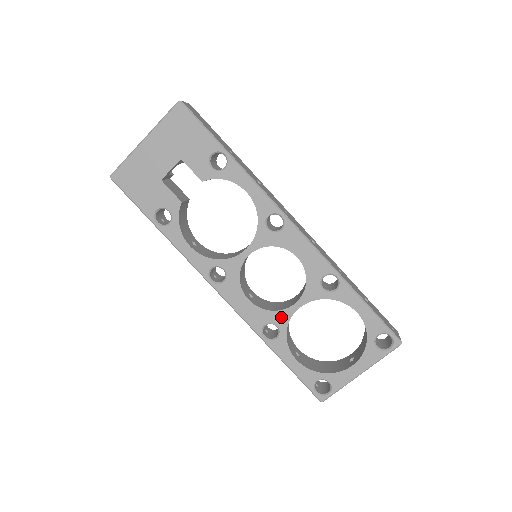
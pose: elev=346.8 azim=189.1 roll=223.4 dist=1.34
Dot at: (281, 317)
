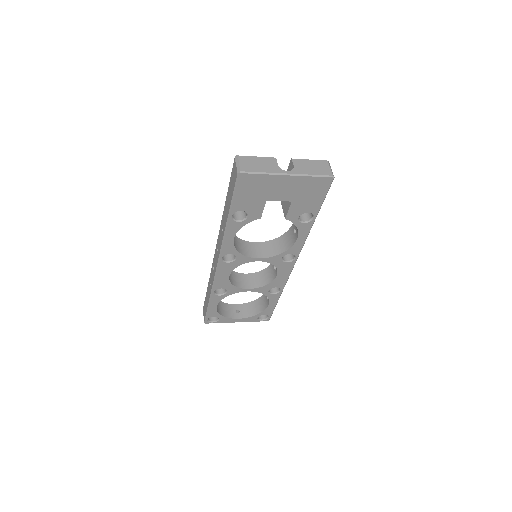
Dot at: (234, 290)
